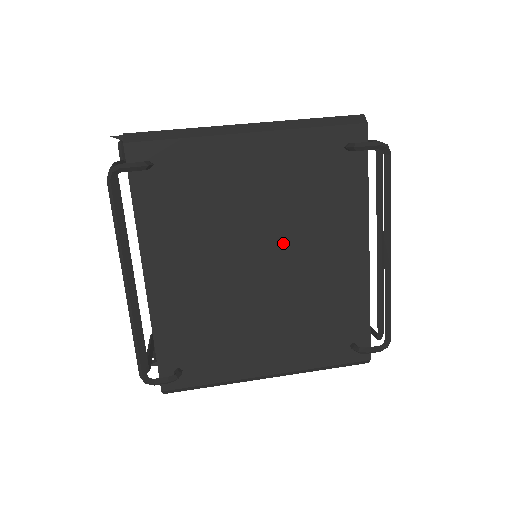
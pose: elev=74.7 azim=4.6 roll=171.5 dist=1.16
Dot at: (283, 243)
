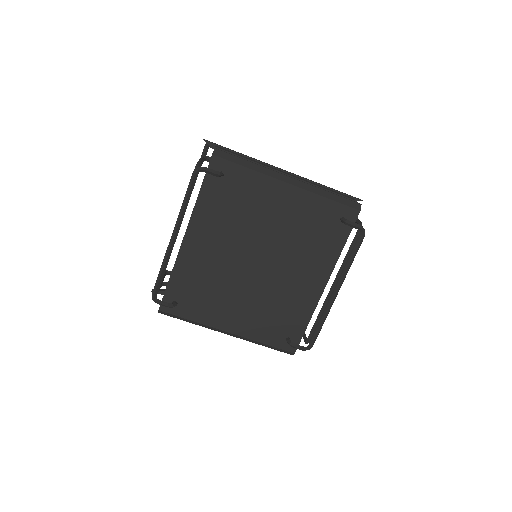
Dot at: (276, 257)
